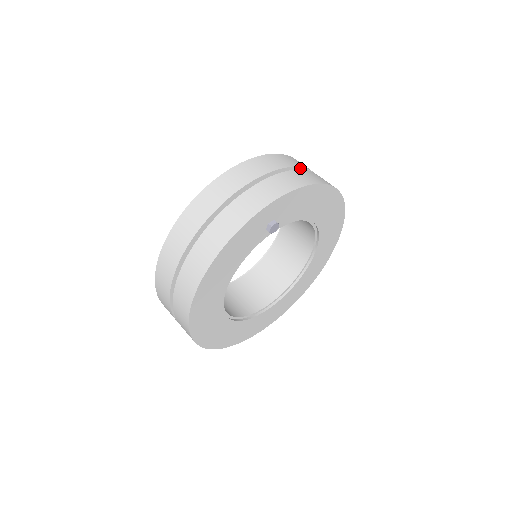
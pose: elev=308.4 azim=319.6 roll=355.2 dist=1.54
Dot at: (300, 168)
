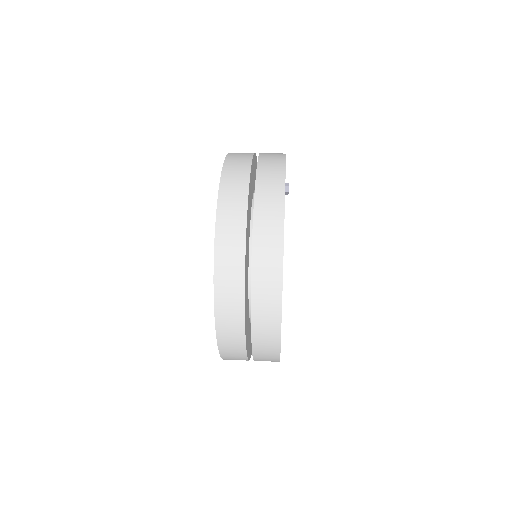
Dot at: occluded
